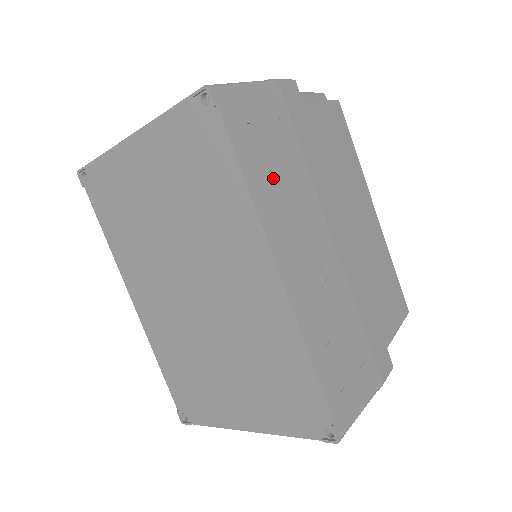
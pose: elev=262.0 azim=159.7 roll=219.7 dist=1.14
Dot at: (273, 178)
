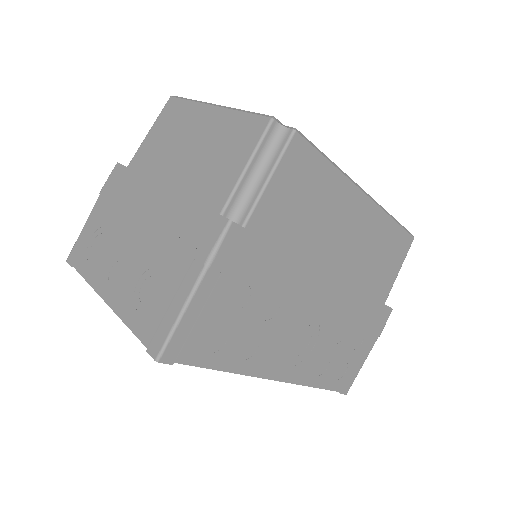
Dot at: (247, 339)
